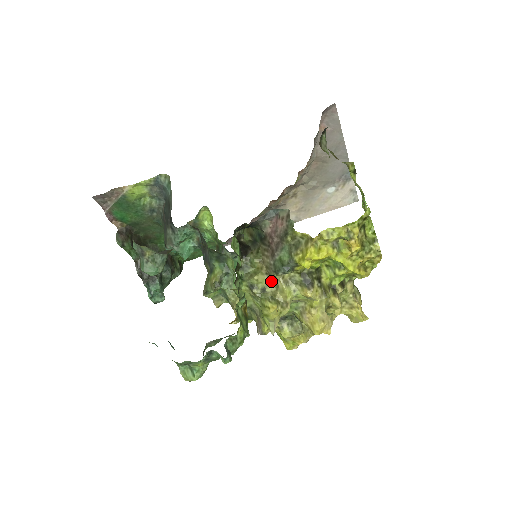
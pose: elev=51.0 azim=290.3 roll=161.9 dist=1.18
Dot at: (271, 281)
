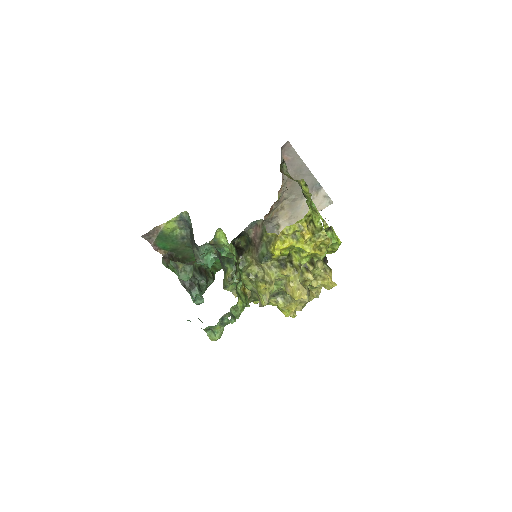
Dot at: (260, 269)
